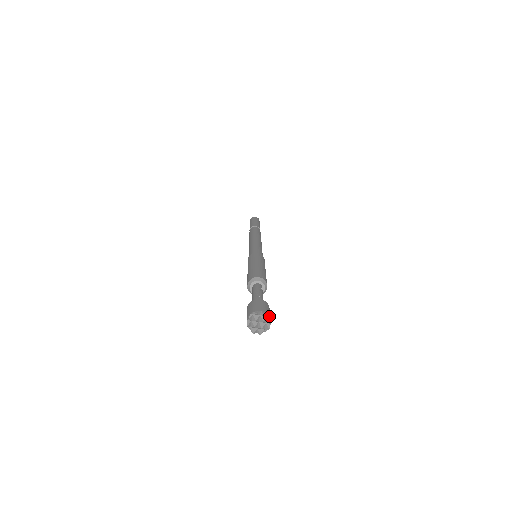
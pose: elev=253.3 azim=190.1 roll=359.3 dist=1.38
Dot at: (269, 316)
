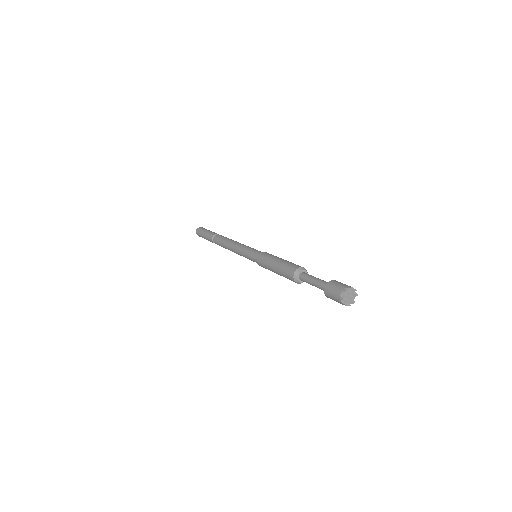
Dot at: occluded
